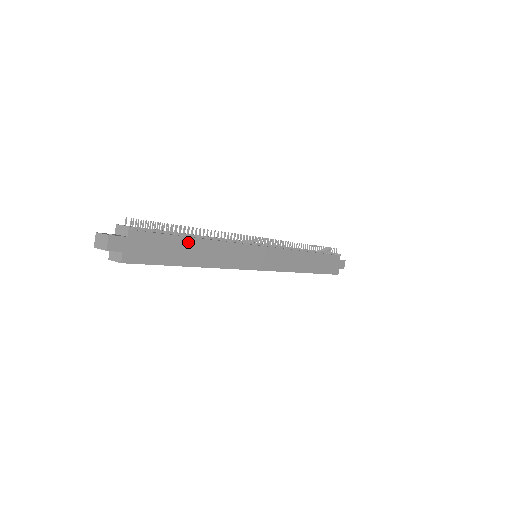
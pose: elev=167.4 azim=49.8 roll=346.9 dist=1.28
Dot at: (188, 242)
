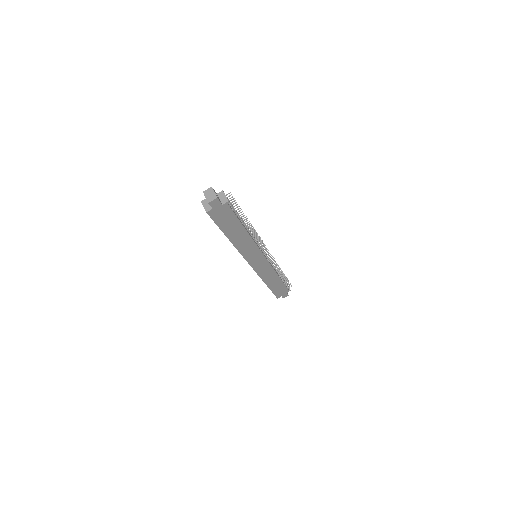
Dot at: (240, 227)
